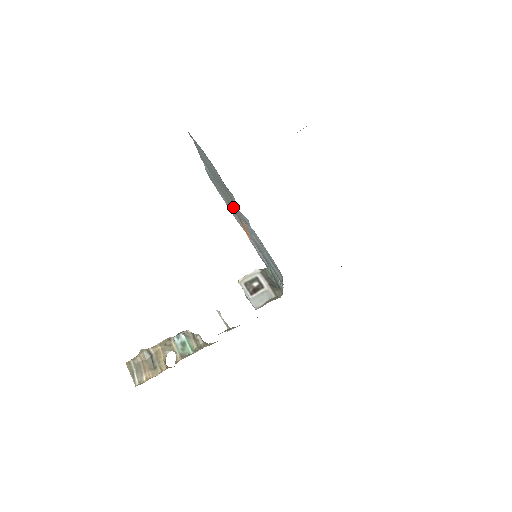
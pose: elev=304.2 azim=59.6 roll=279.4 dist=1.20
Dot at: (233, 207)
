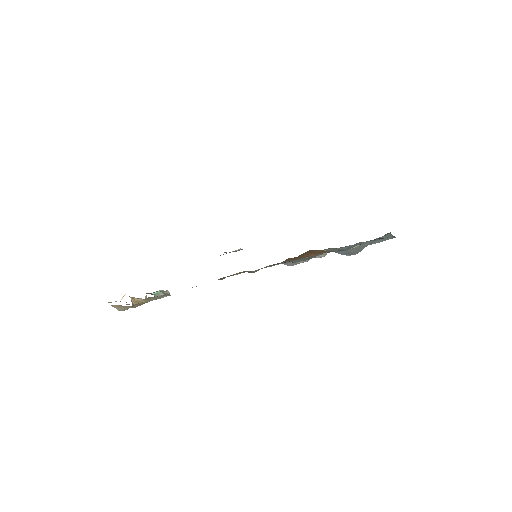
Dot at: occluded
